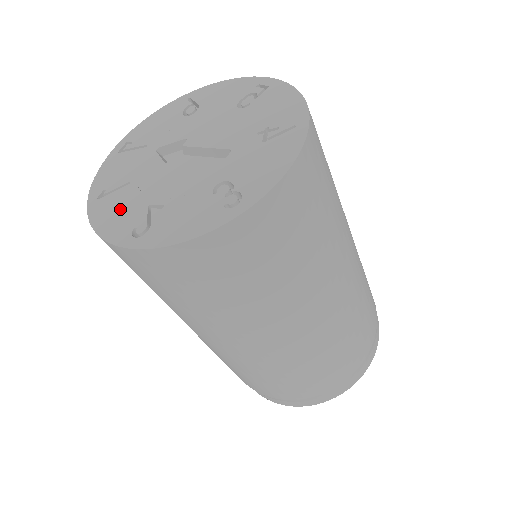
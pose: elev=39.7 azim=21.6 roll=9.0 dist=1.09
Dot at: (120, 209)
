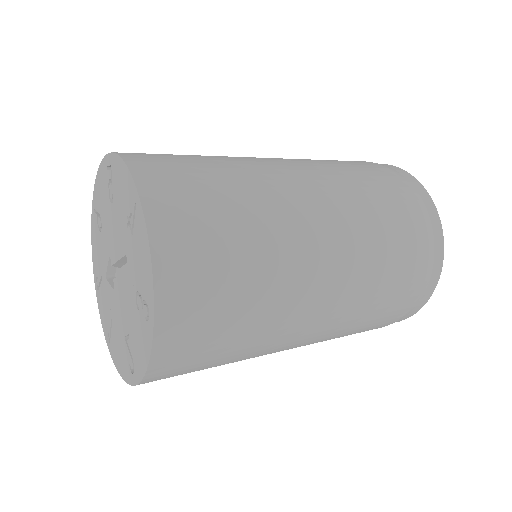
Dot at: (119, 349)
